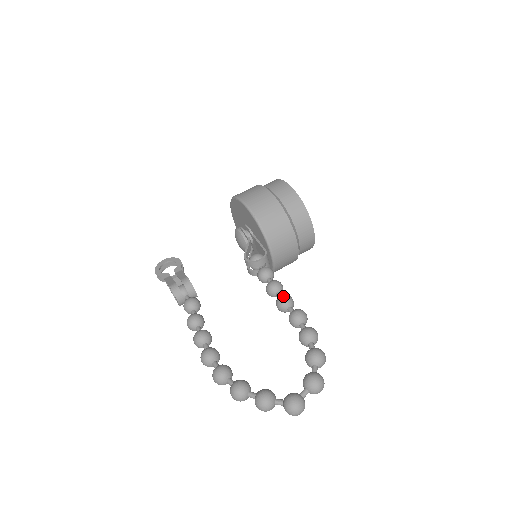
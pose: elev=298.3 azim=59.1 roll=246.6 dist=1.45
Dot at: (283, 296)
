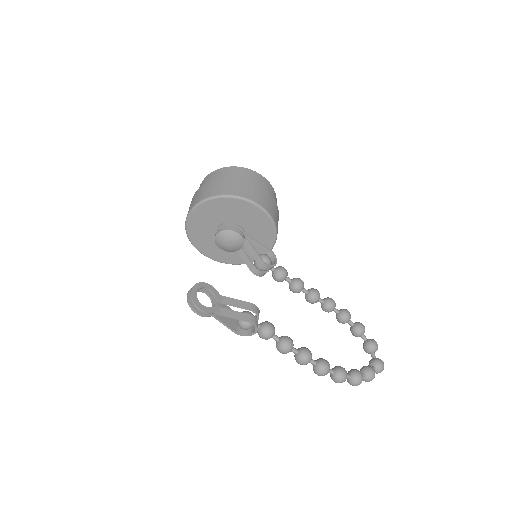
Dot at: (317, 291)
